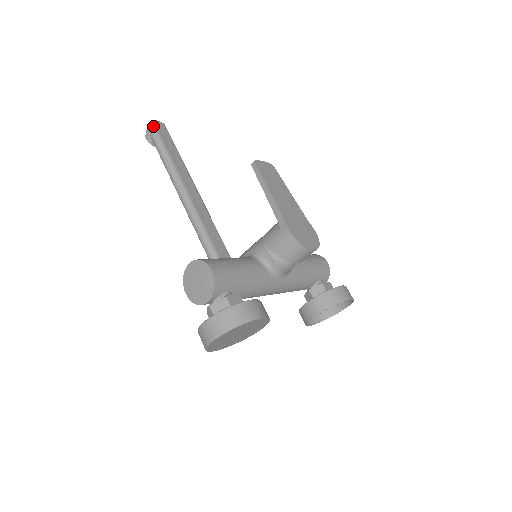
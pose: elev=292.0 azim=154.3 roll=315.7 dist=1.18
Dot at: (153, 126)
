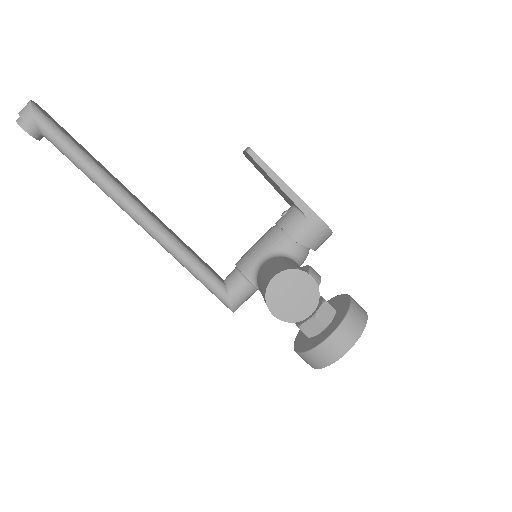
Dot at: (36, 109)
